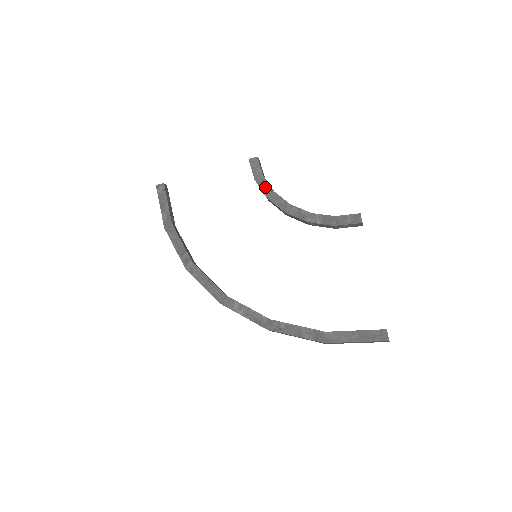
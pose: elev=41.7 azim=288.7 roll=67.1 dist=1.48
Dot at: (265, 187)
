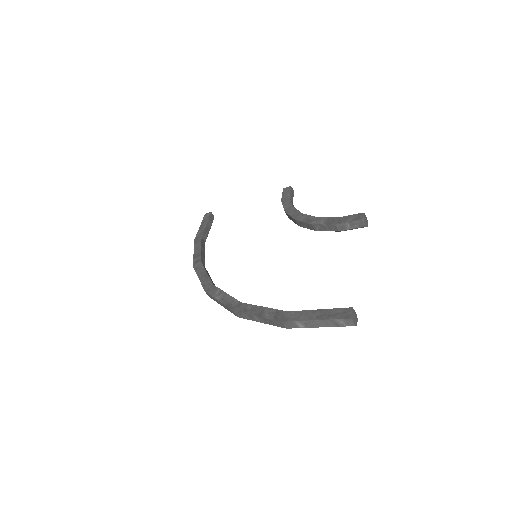
Dot at: (287, 204)
